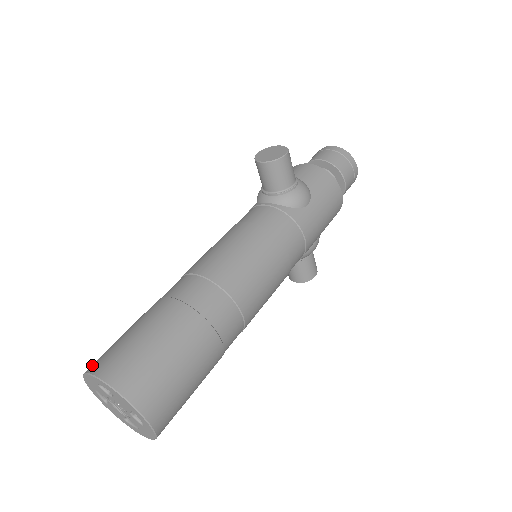
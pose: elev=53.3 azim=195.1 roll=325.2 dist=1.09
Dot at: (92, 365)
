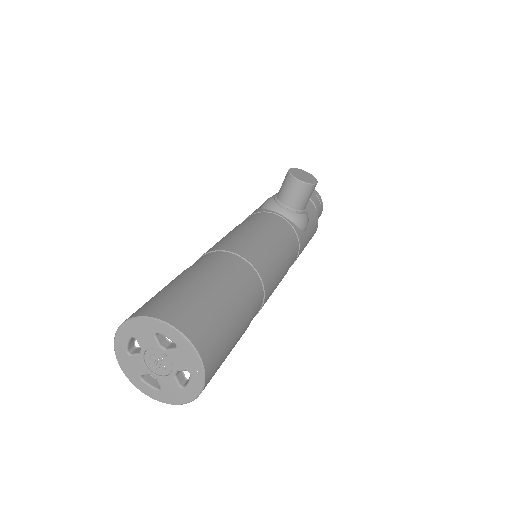
Dot at: (152, 310)
